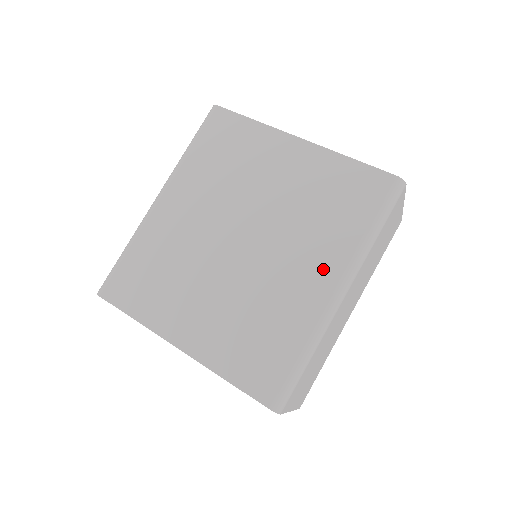
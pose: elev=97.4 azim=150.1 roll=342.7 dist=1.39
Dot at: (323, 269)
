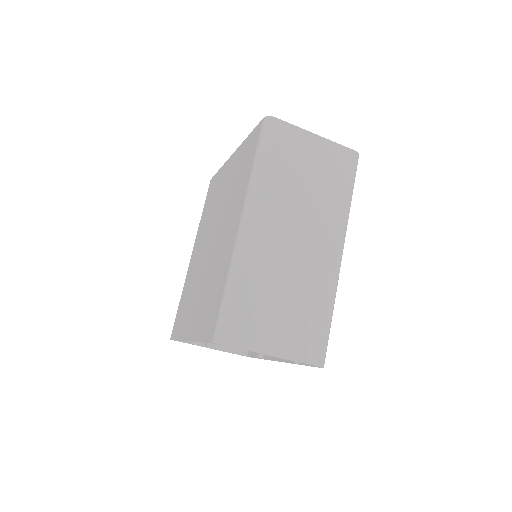
Dot at: (236, 217)
